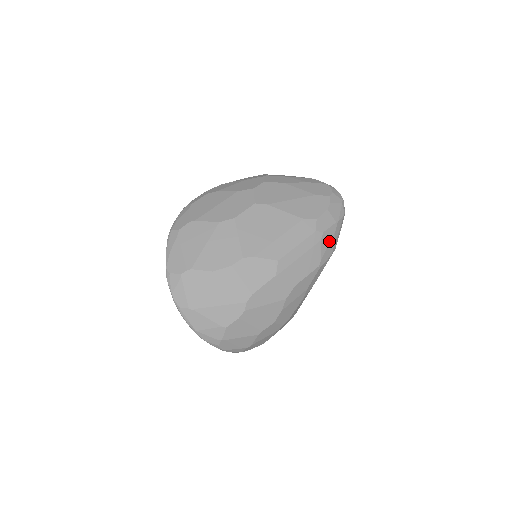
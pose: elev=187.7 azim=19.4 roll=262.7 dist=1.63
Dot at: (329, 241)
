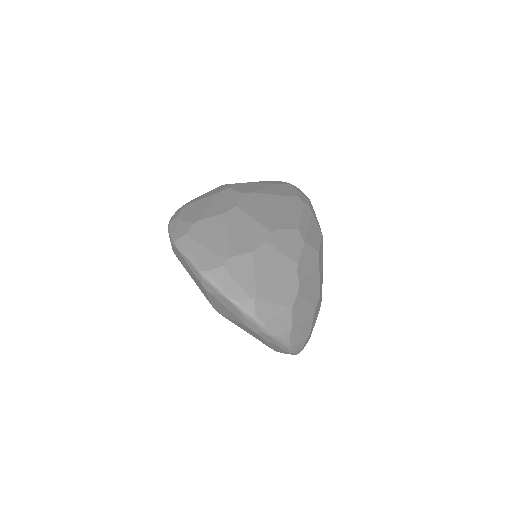
Dot at: (315, 214)
